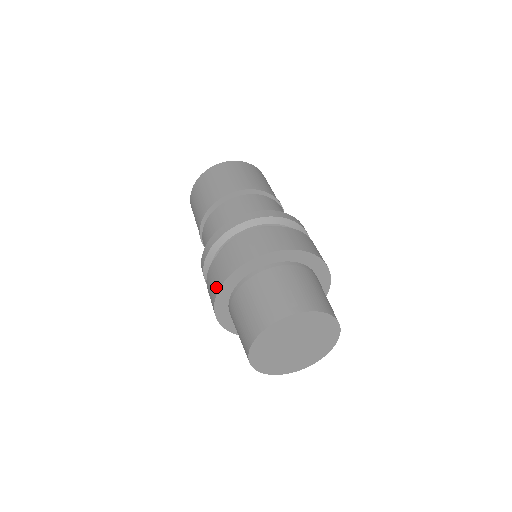
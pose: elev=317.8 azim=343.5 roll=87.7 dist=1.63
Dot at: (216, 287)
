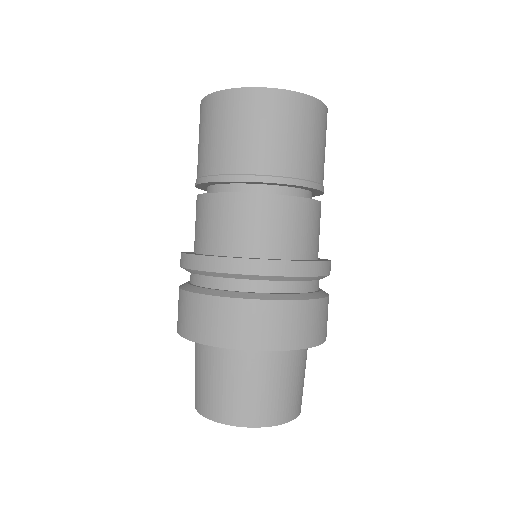
Dot at: (241, 341)
